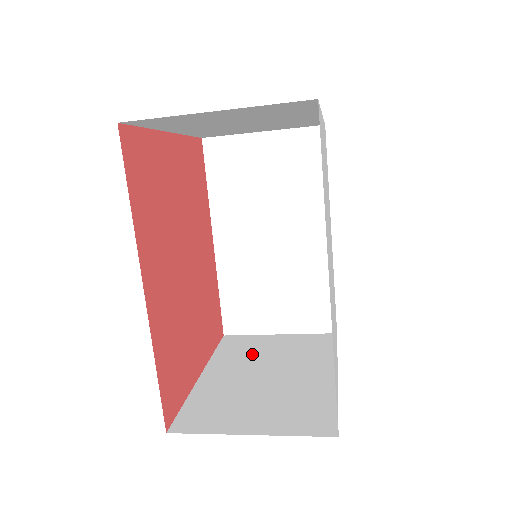
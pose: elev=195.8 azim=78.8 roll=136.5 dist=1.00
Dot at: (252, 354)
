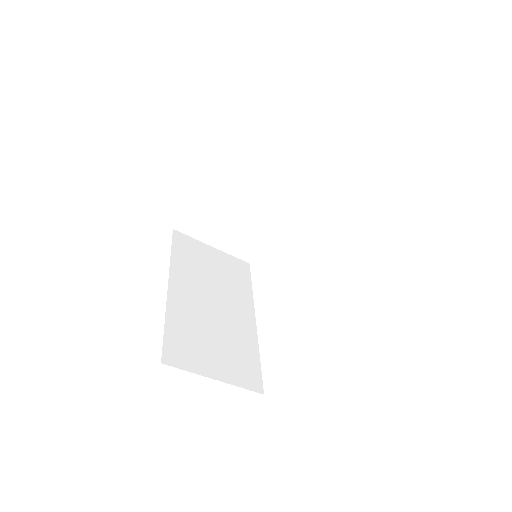
Dot at: occluded
